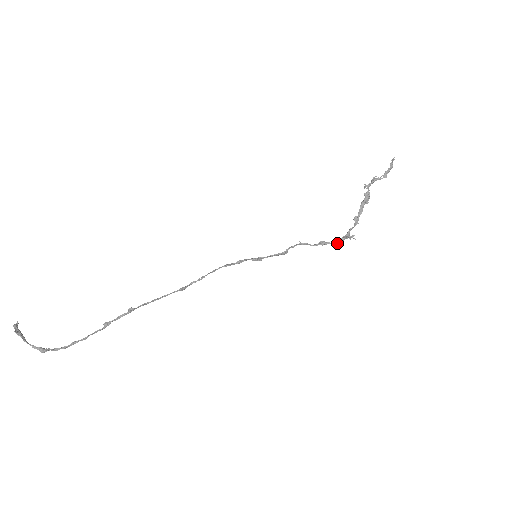
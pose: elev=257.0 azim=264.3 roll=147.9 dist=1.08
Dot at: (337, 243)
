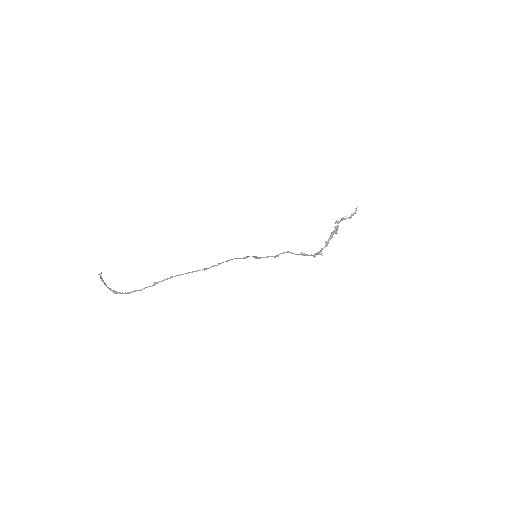
Dot at: occluded
